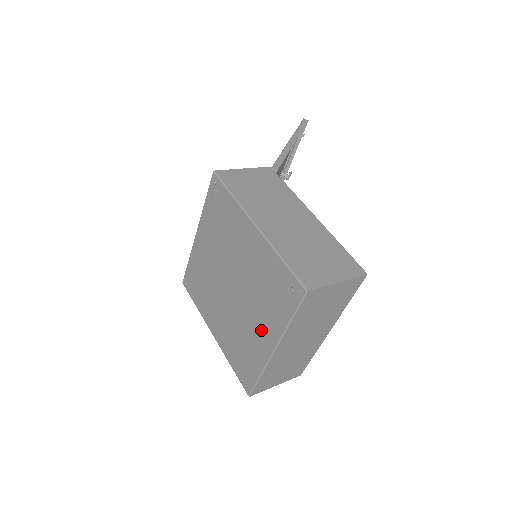
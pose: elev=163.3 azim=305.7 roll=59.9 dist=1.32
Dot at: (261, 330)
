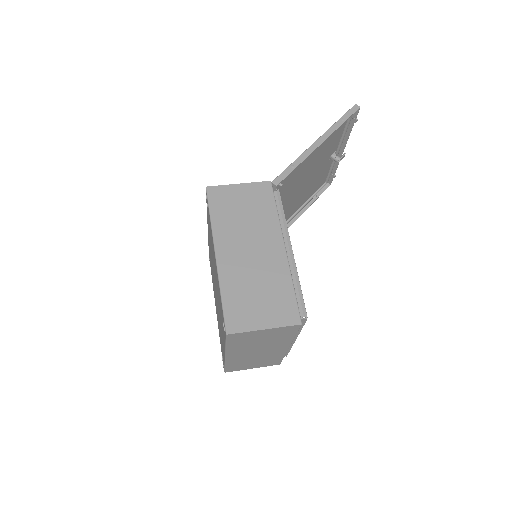
Dot at: occluded
